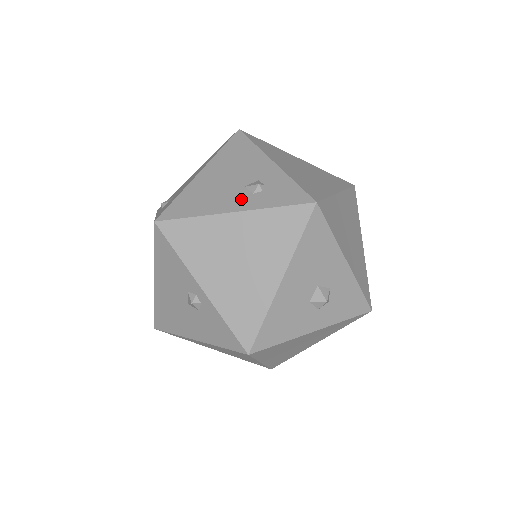
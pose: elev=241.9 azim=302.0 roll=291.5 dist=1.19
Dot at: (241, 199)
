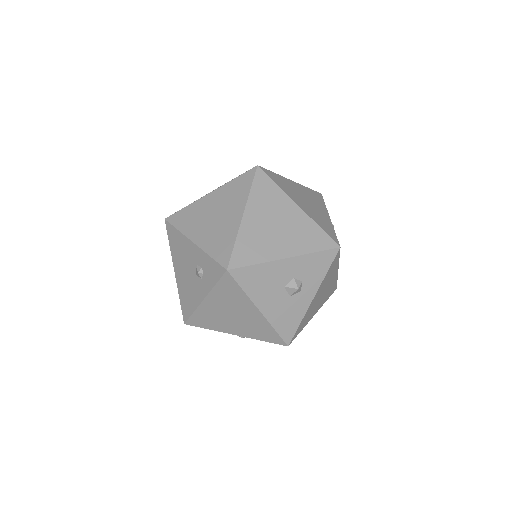
Dot at: (200, 287)
